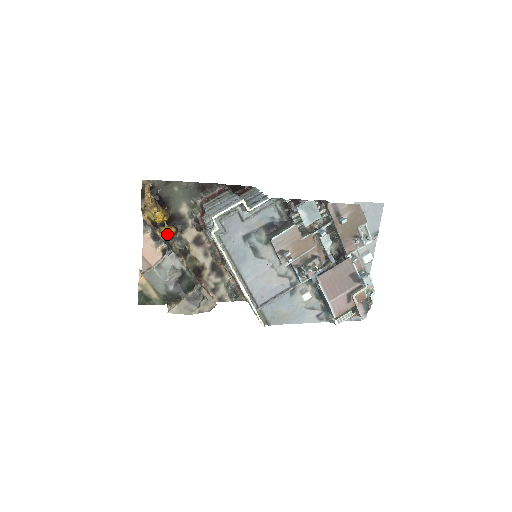
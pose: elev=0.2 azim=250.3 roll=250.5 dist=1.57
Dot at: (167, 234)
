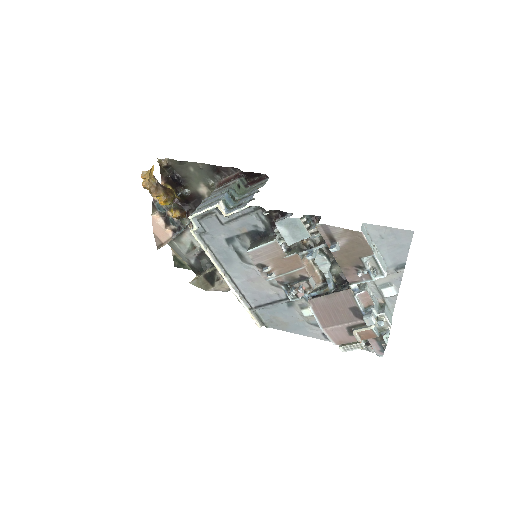
Dot at: (174, 217)
